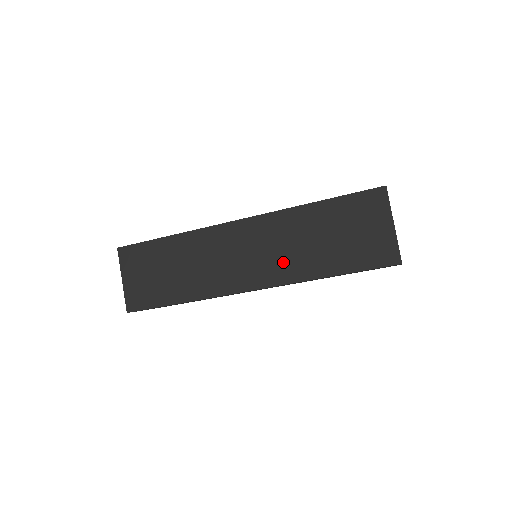
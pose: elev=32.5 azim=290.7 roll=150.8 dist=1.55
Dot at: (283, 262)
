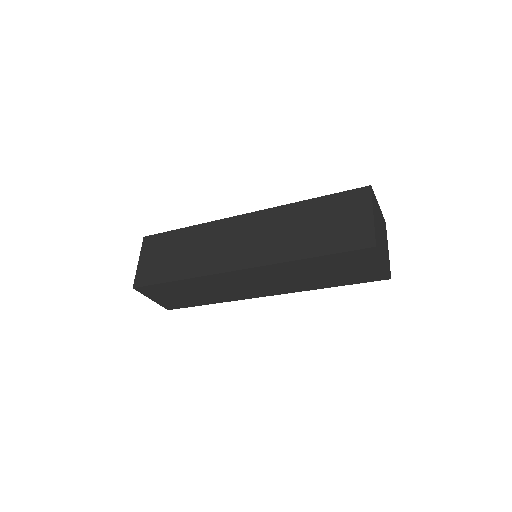
Dot at: (272, 246)
